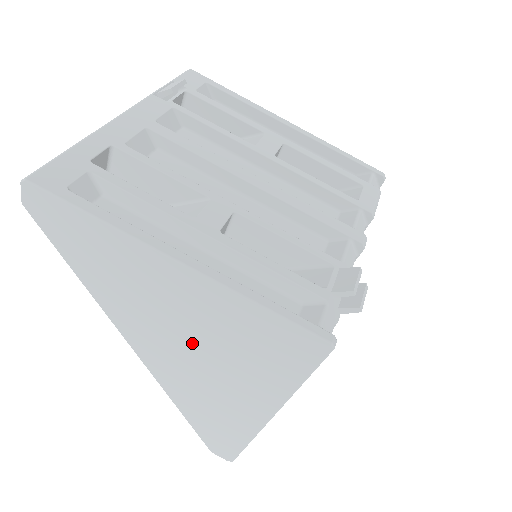
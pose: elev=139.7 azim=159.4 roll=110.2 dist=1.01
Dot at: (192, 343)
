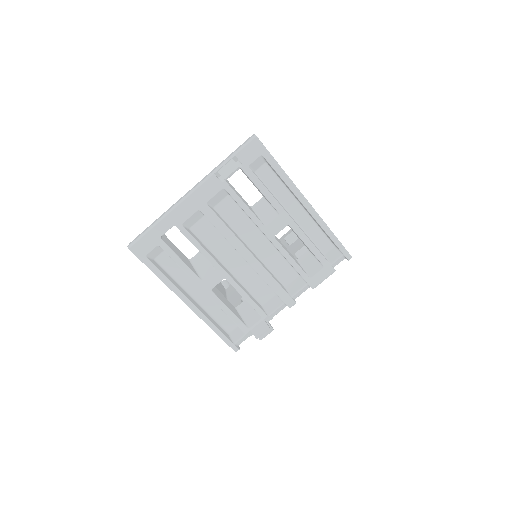
Dot at: occluded
